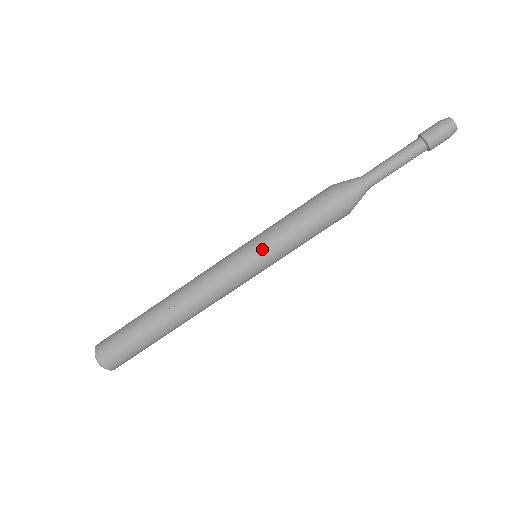
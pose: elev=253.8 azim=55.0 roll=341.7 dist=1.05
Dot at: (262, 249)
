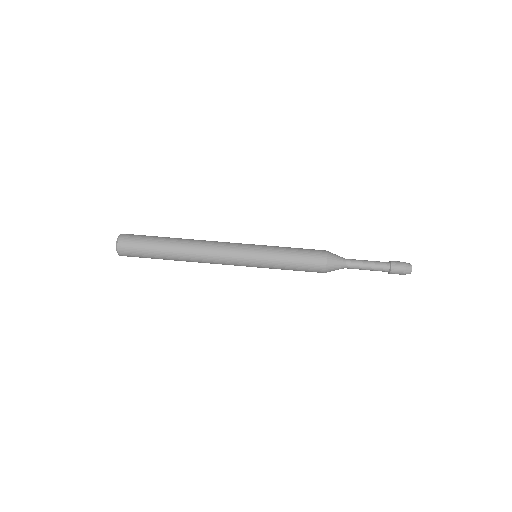
Dot at: (264, 253)
